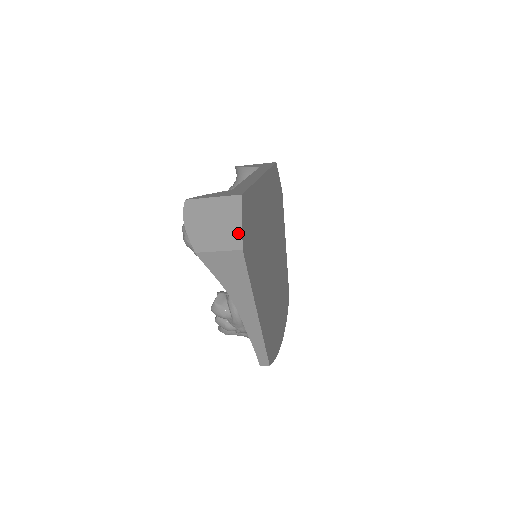
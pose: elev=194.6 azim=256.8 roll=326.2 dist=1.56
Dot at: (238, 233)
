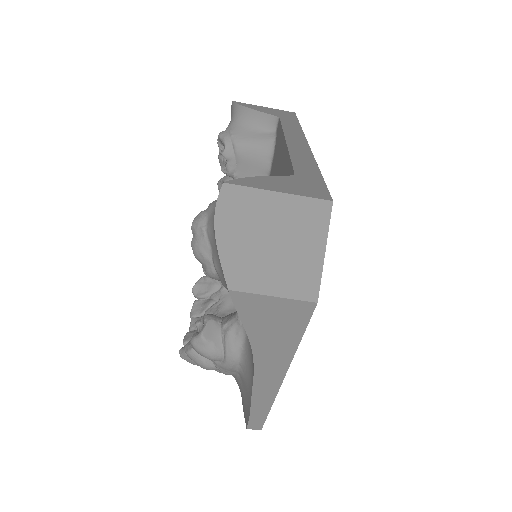
Dot at: (315, 271)
